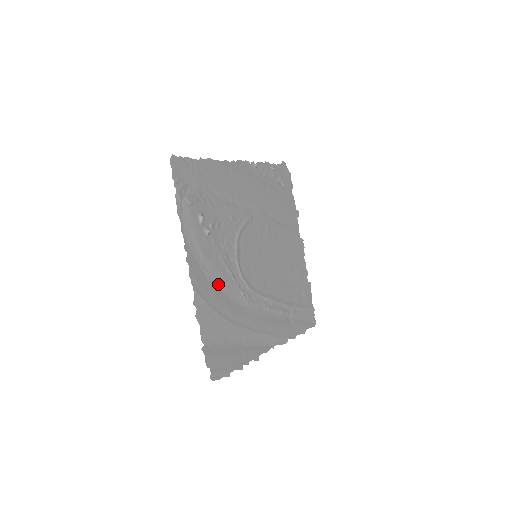
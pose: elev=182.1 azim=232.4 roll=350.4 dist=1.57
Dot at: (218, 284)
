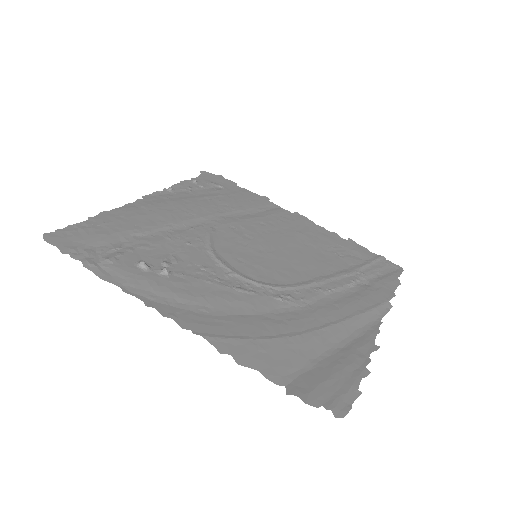
Dot at: (235, 311)
